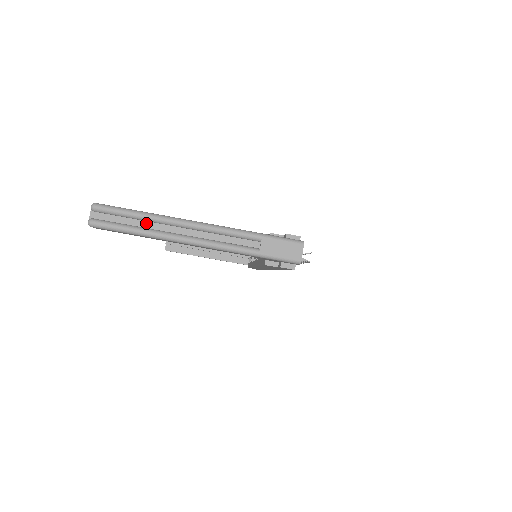
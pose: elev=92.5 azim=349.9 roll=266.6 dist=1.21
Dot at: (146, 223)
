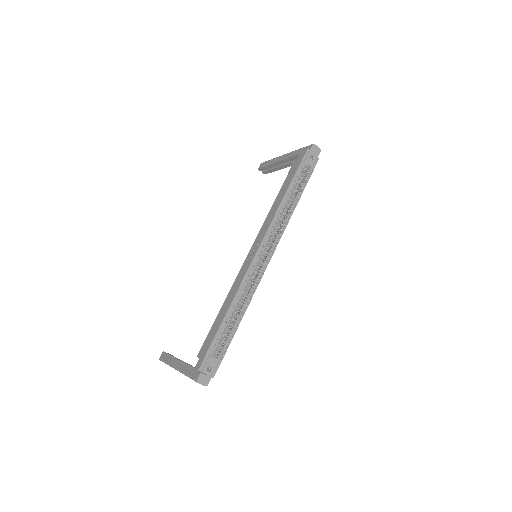
Dot at: occluded
